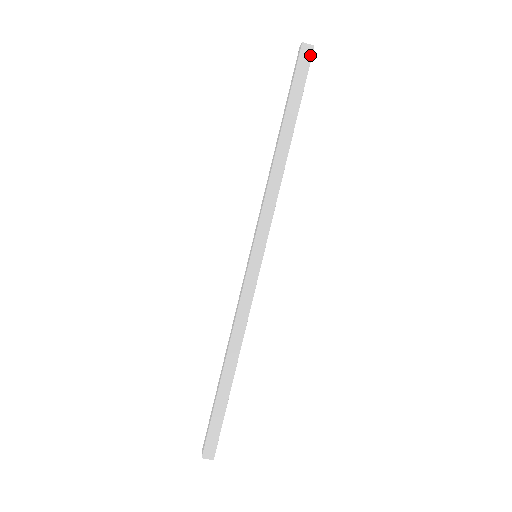
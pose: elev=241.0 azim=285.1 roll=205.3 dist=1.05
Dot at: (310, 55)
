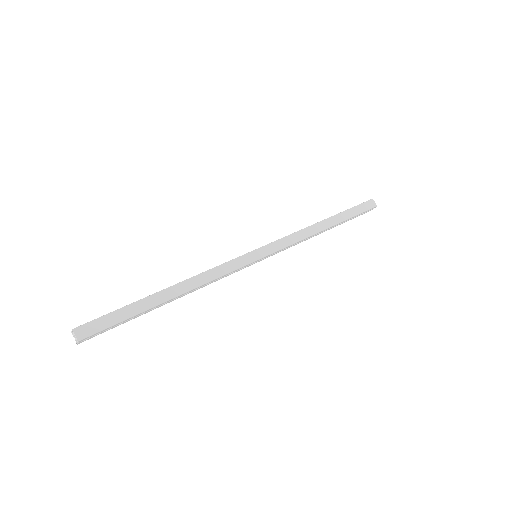
Dot at: (372, 207)
